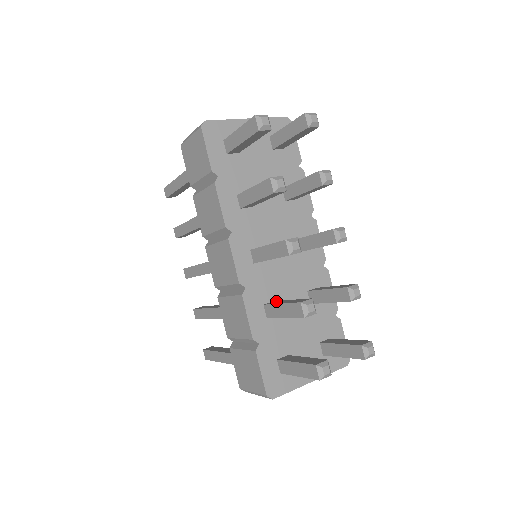
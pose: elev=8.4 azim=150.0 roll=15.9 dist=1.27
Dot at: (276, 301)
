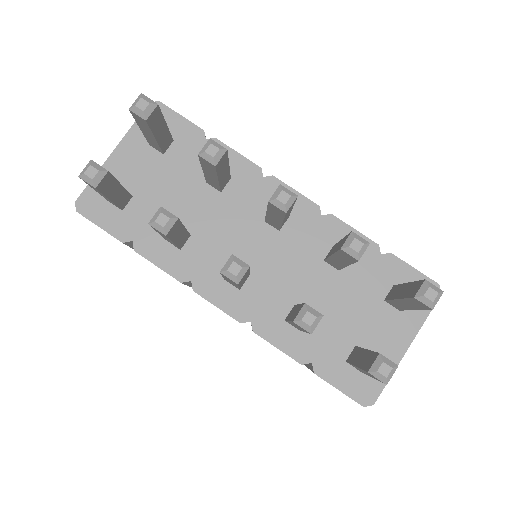
Dot at: (293, 308)
